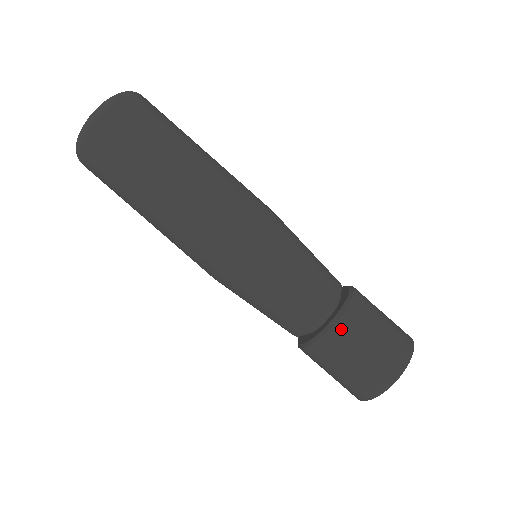
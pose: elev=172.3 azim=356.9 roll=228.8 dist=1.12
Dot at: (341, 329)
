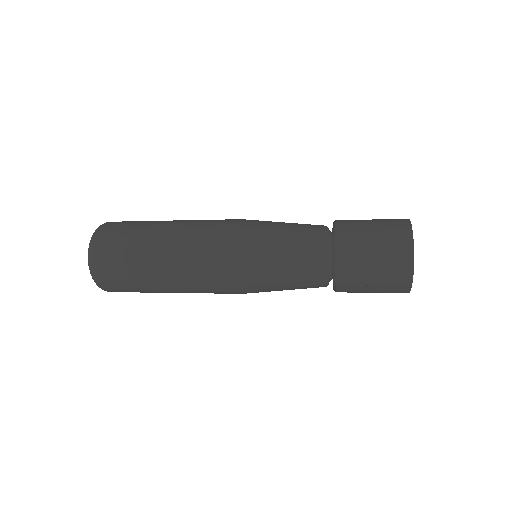
Dot at: (343, 227)
